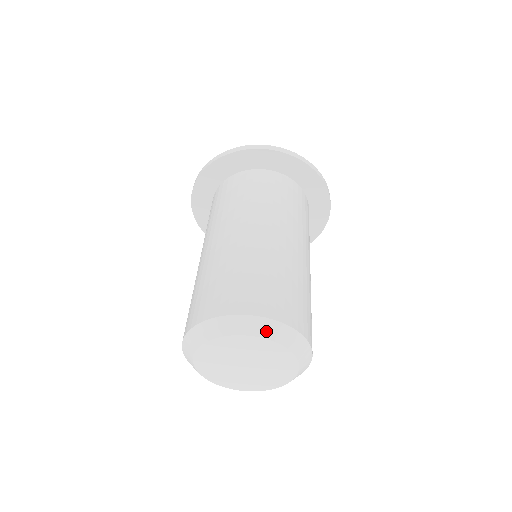
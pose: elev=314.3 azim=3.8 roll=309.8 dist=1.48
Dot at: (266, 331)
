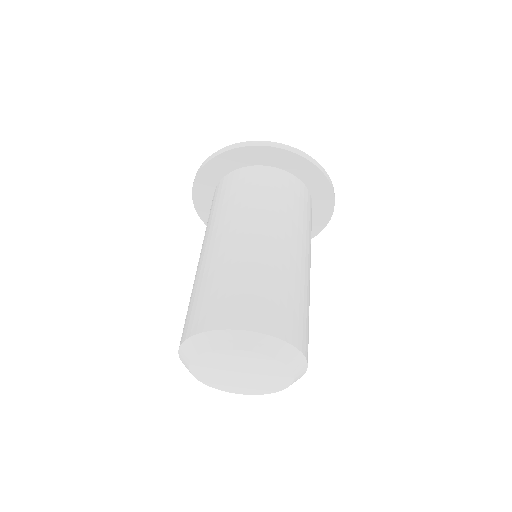
Dot at: (259, 346)
